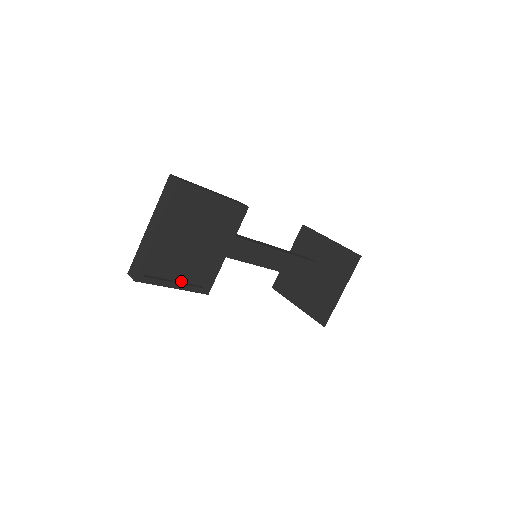
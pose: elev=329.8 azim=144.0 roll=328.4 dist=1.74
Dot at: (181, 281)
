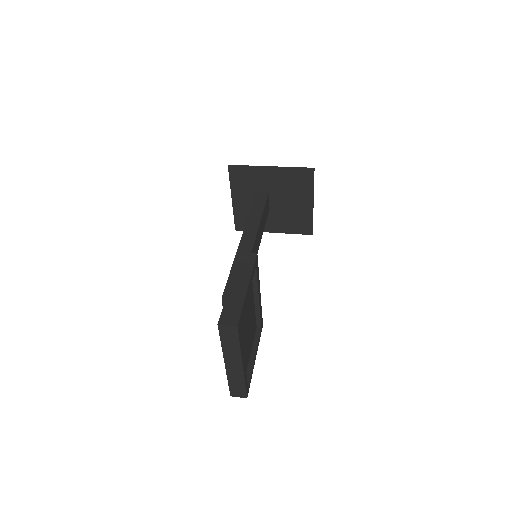
Dot at: (251, 347)
